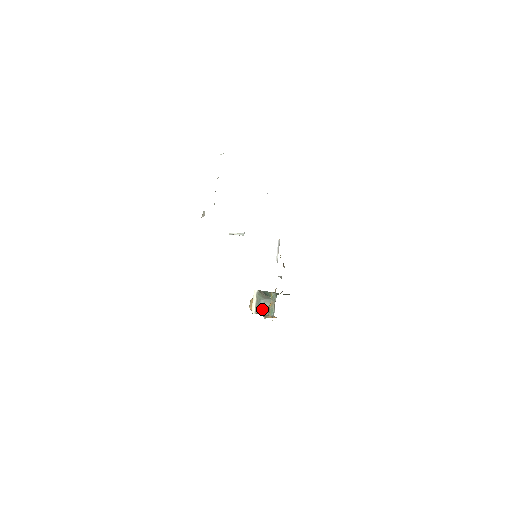
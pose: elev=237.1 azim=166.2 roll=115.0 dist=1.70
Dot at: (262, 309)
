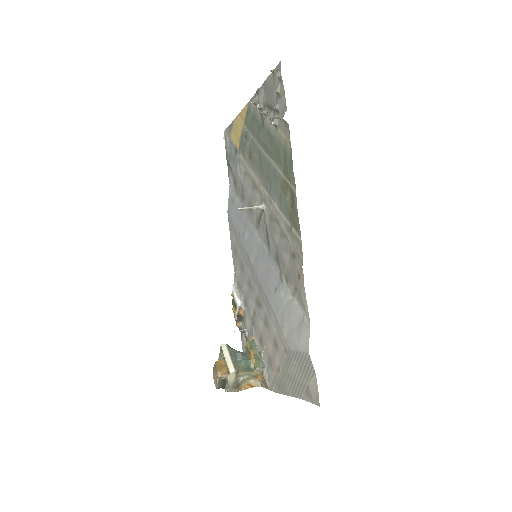
Dot at: (242, 364)
